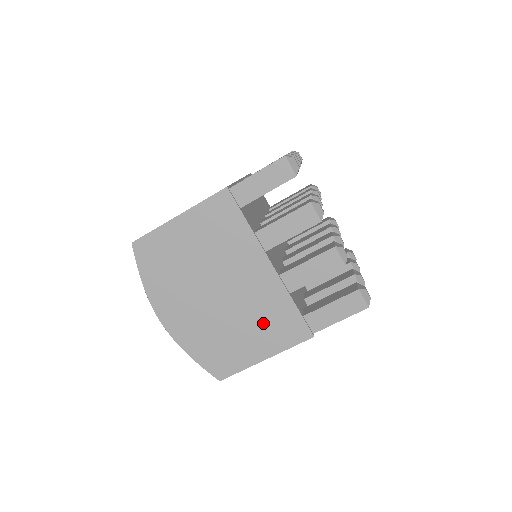
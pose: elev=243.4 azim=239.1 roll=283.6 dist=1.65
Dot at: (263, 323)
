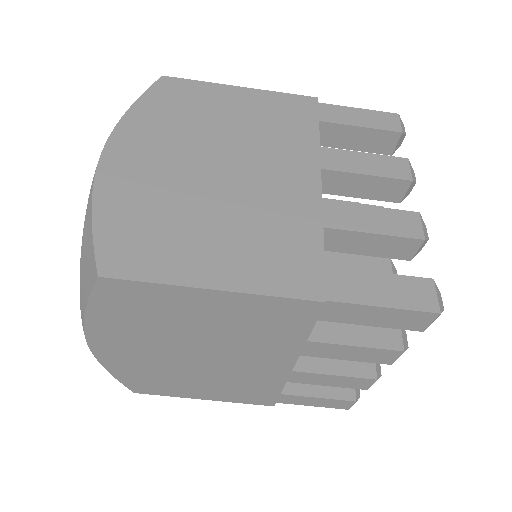
Dot at: (230, 386)
